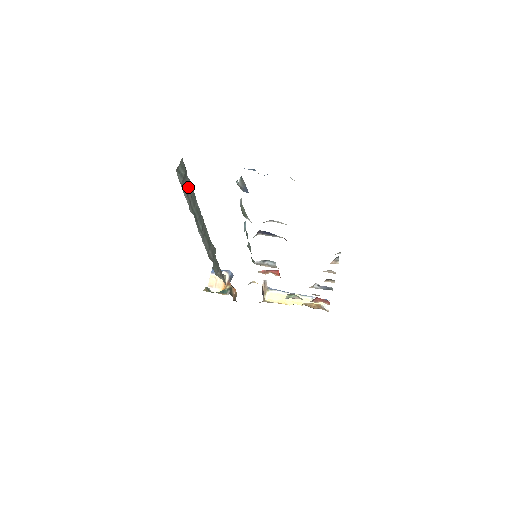
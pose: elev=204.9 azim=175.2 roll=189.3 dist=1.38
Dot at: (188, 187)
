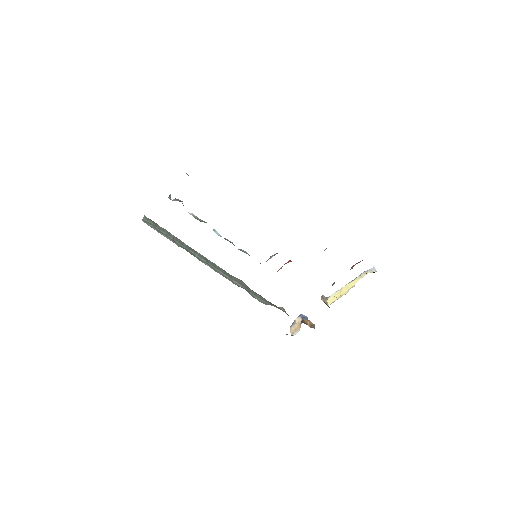
Dot at: (164, 232)
